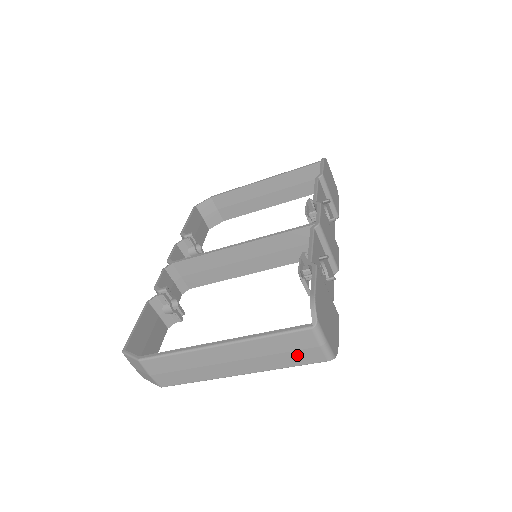
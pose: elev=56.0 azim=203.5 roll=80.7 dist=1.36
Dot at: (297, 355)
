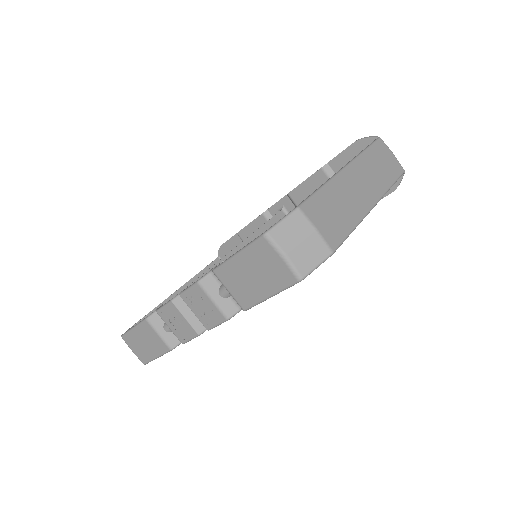
Dot at: (389, 167)
